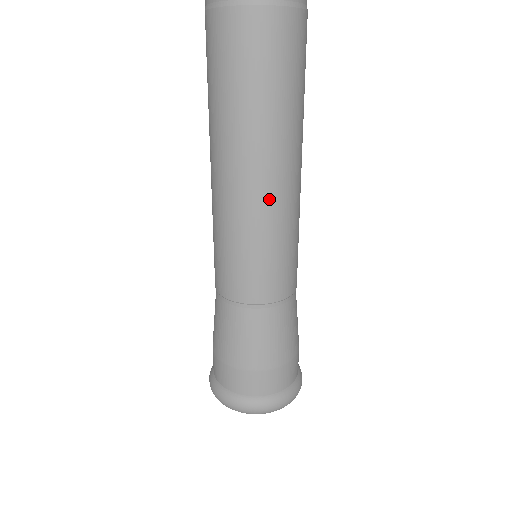
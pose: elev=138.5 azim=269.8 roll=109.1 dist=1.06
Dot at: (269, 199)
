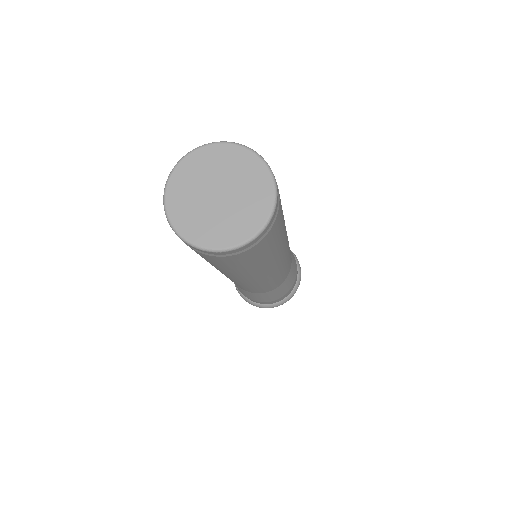
Dot at: (250, 283)
